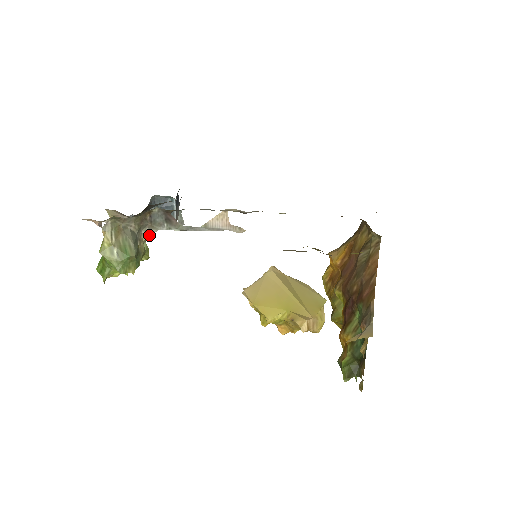
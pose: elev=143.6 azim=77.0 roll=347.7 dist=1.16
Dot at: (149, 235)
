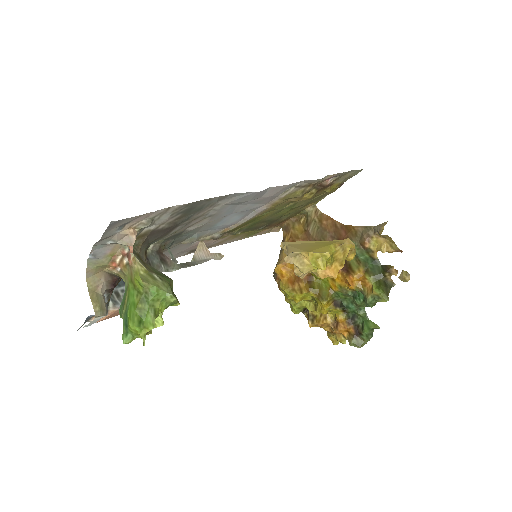
Dot at: occluded
